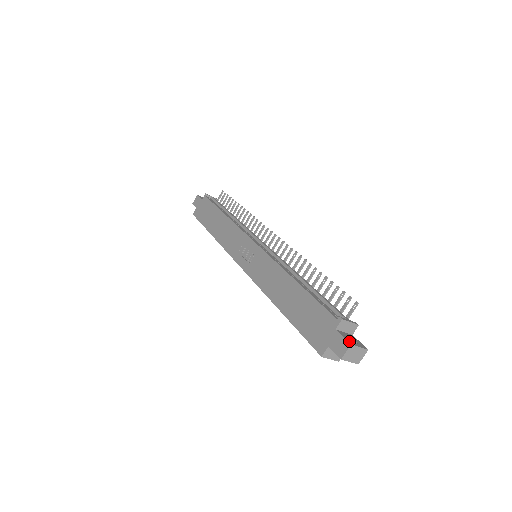
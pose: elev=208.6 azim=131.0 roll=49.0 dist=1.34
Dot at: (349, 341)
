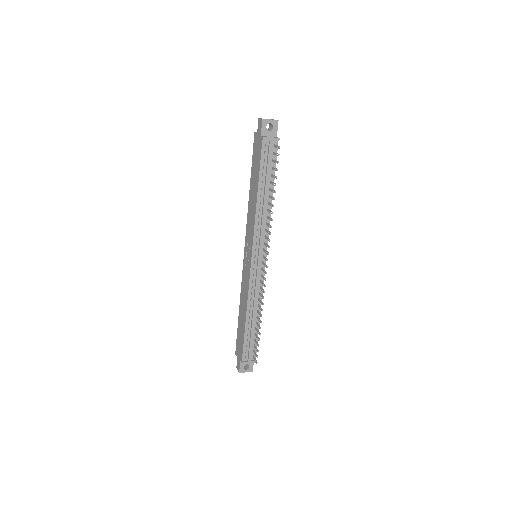
Dot at: (241, 370)
